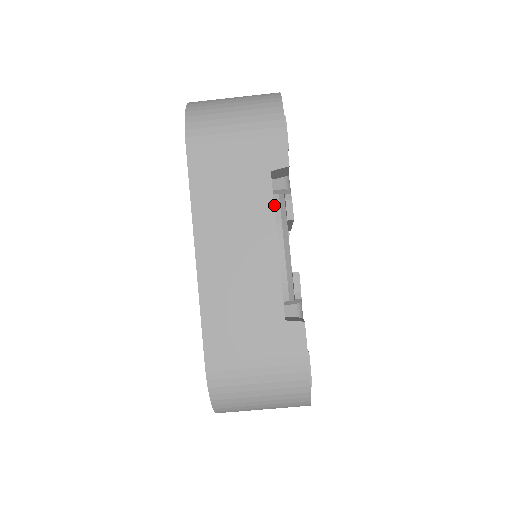
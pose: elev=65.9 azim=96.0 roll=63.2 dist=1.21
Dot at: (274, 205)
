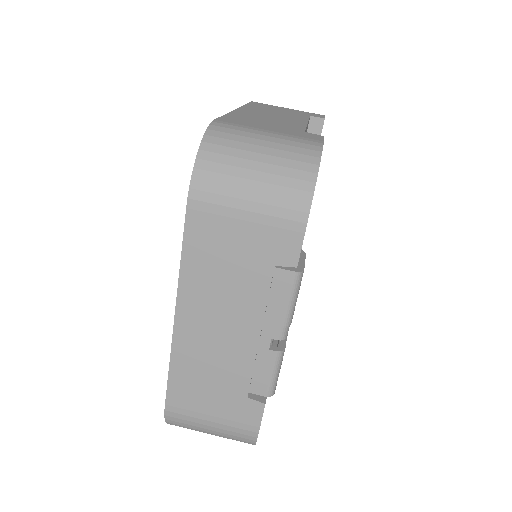
Dot at: occluded
